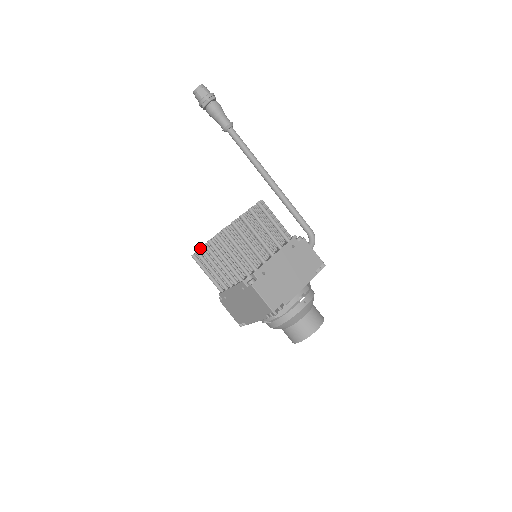
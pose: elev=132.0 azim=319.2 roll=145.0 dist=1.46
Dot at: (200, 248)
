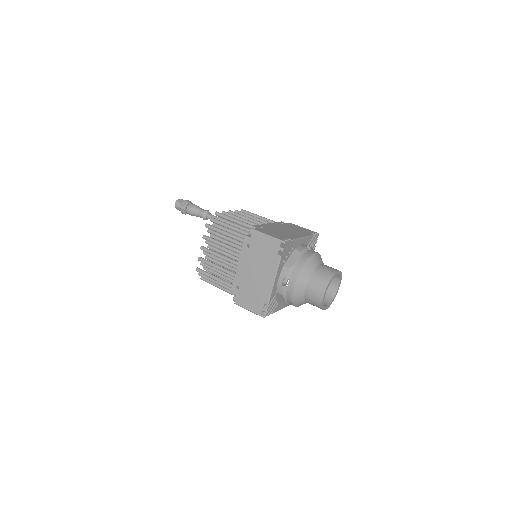
Dot at: (201, 246)
